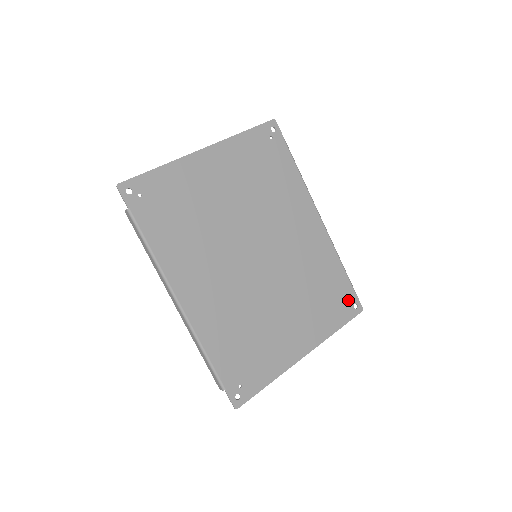
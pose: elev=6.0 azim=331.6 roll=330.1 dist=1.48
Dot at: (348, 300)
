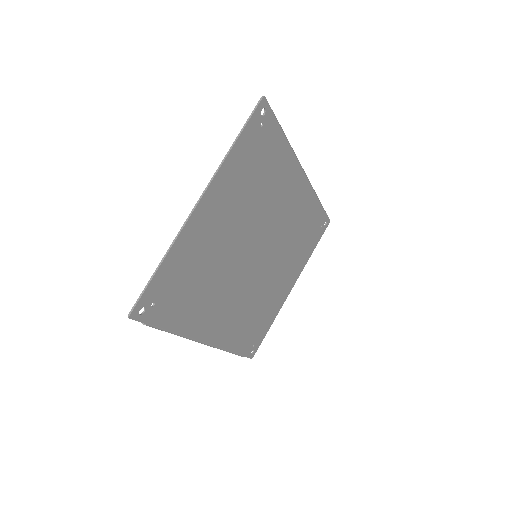
Dot at: (321, 224)
